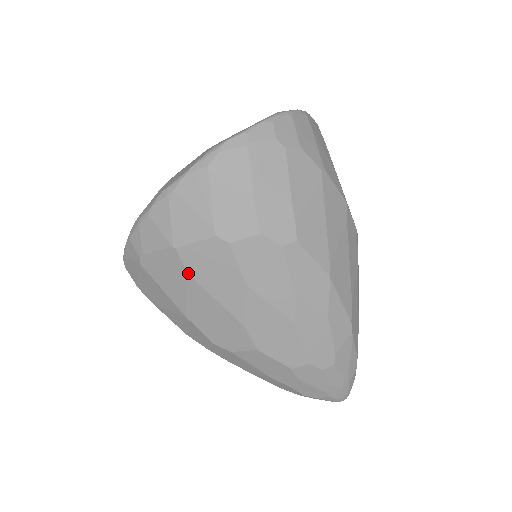
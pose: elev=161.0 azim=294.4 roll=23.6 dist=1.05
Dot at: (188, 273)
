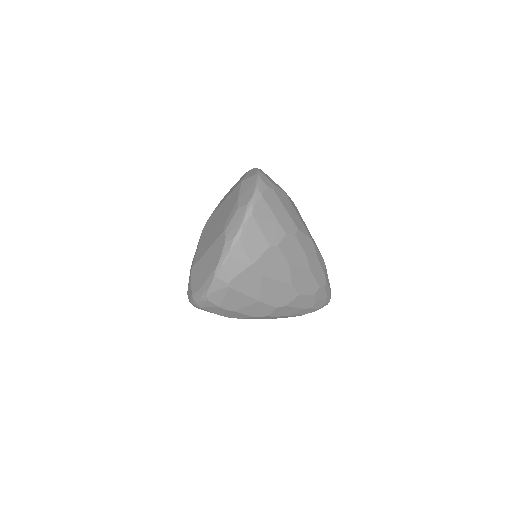
Dot at: (261, 274)
